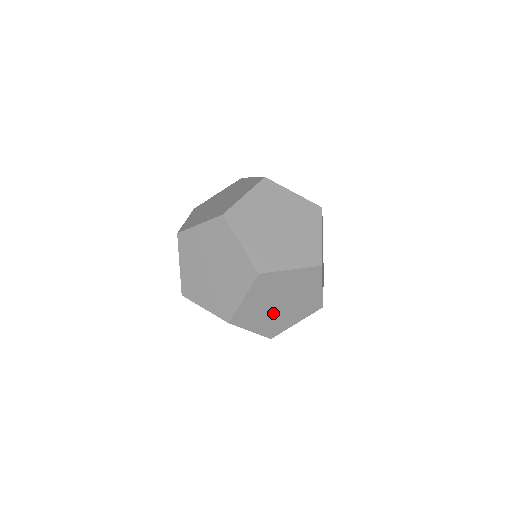
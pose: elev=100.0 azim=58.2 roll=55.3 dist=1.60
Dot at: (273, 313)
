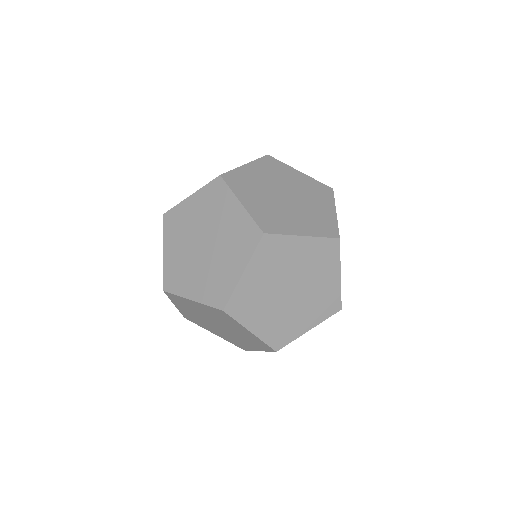
Dot at: occluded
